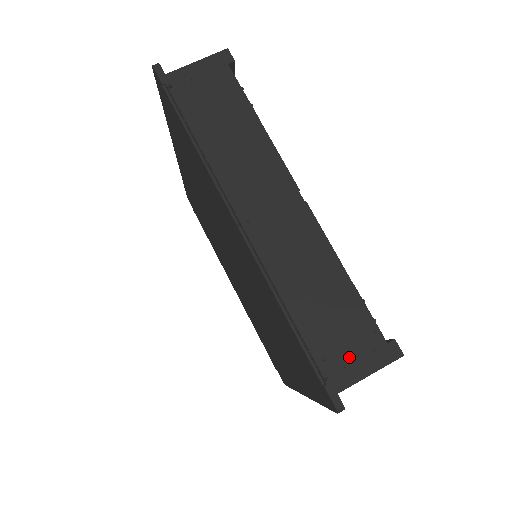
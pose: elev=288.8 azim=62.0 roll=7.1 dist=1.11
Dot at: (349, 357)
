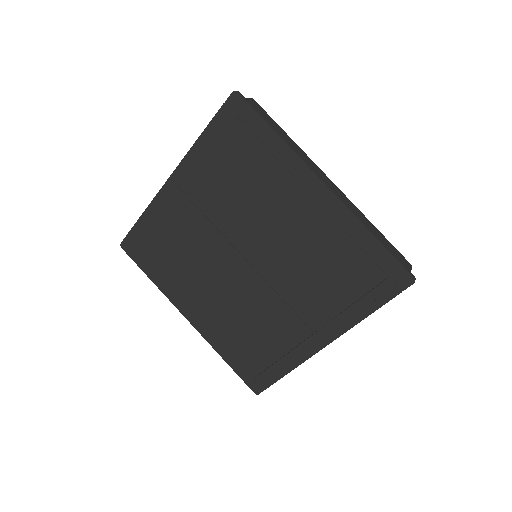
Dot at: occluded
